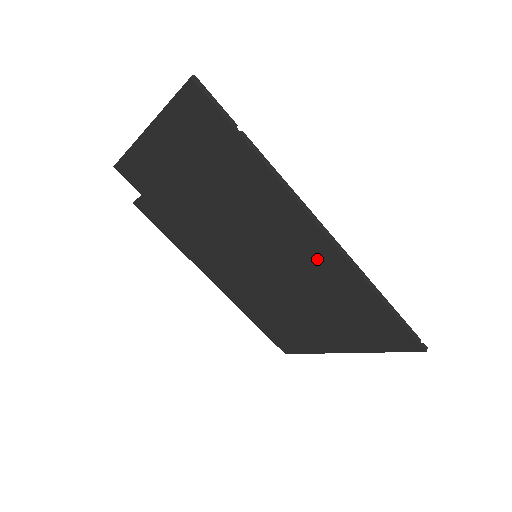
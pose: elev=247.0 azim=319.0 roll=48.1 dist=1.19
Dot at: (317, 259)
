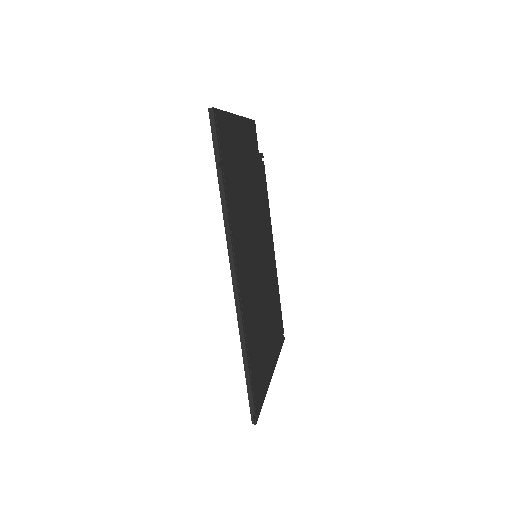
Dot at: occluded
